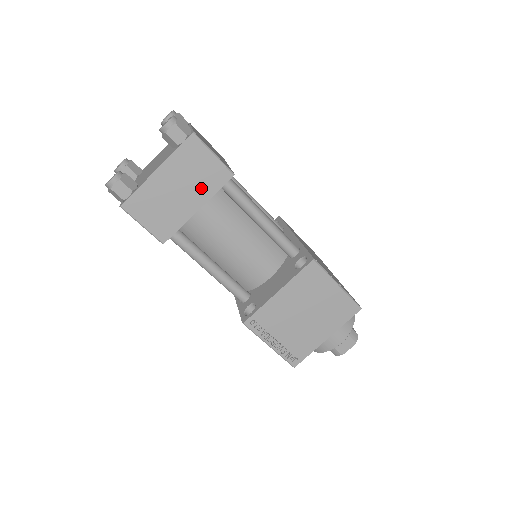
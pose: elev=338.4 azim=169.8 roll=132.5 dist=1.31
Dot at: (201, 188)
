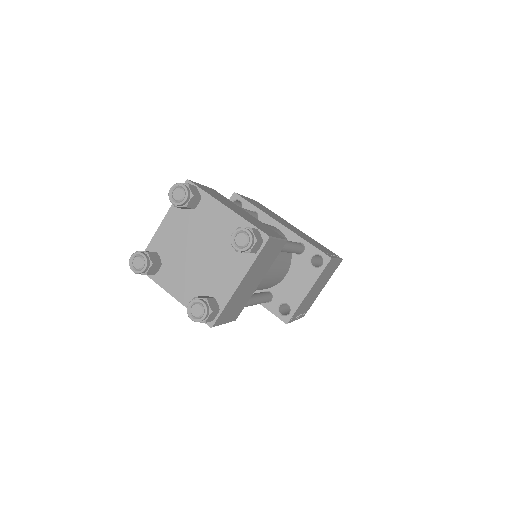
Dot at: (266, 267)
